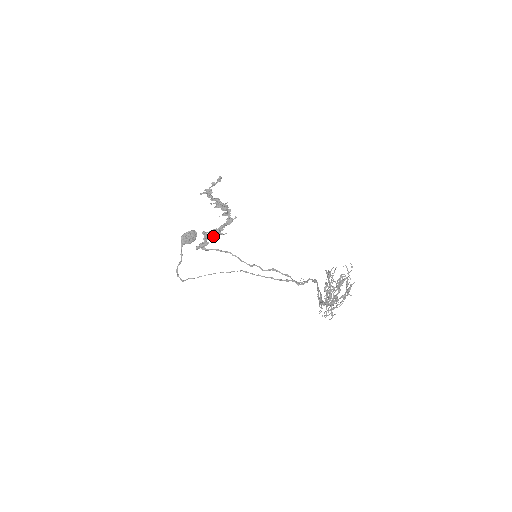
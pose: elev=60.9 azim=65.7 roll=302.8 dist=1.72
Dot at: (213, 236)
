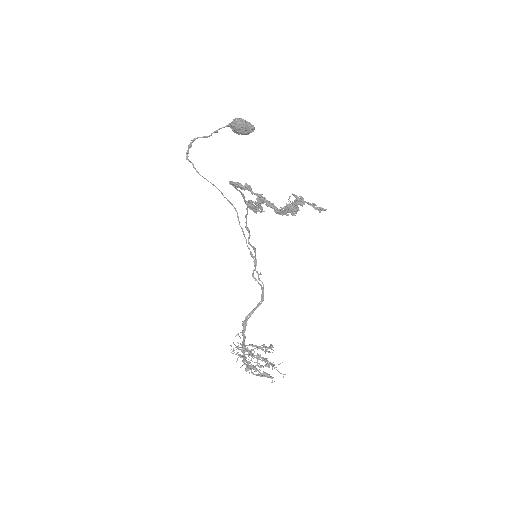
Dot at: (253, 208)
